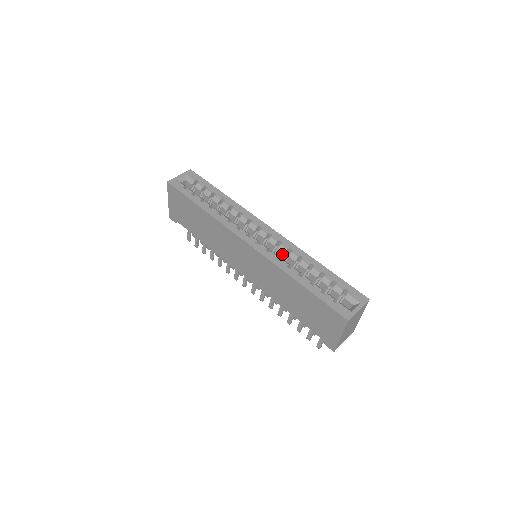
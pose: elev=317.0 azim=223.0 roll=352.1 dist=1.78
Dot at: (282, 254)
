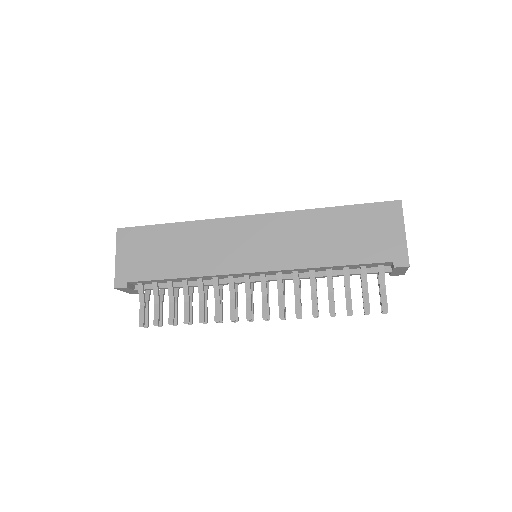
Dot at: occluded
